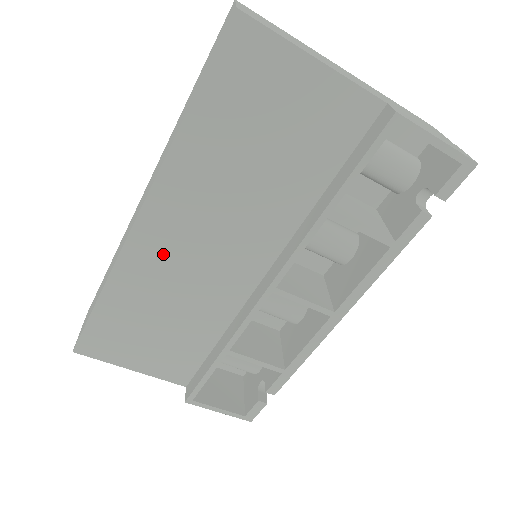
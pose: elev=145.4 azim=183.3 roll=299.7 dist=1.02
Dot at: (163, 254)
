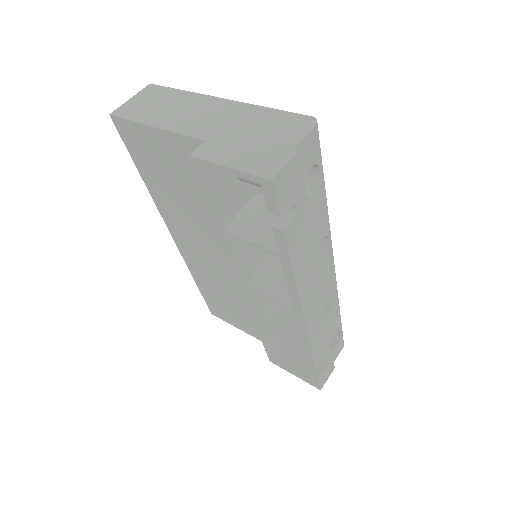
Dot at: (197, 258)
